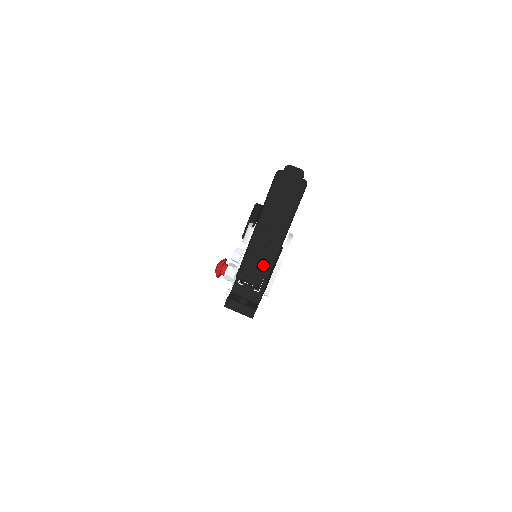
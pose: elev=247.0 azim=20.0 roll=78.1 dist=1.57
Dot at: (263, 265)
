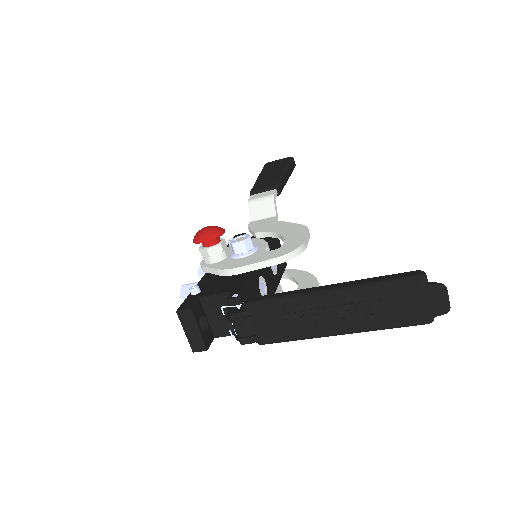
Dot at: (275, 332)
